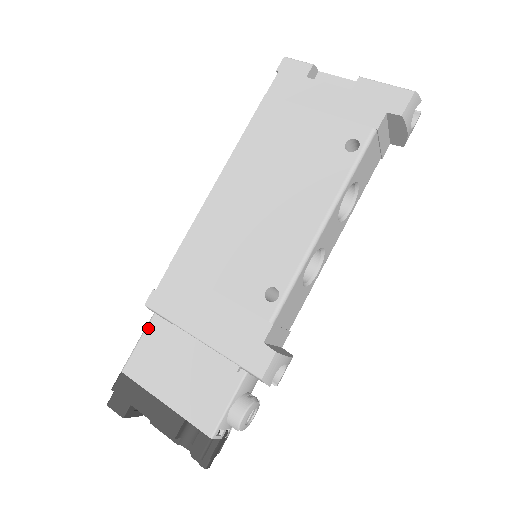
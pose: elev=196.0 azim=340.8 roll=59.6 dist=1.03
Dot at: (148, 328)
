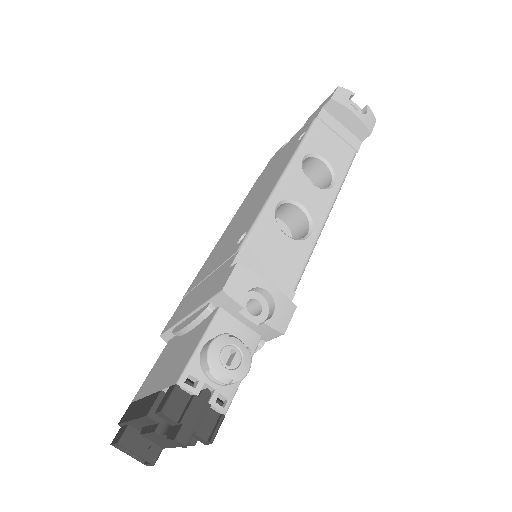
Dot at: (161, 354)
